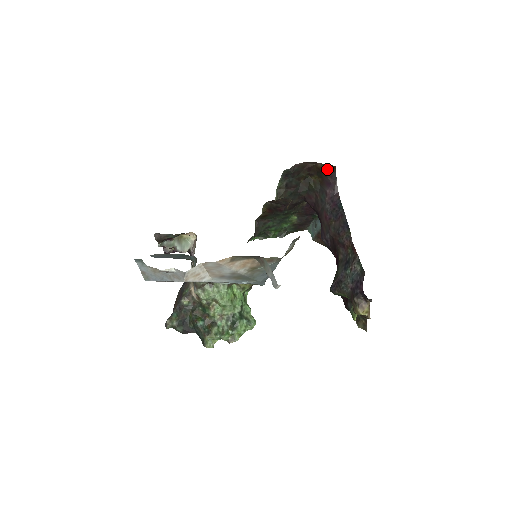
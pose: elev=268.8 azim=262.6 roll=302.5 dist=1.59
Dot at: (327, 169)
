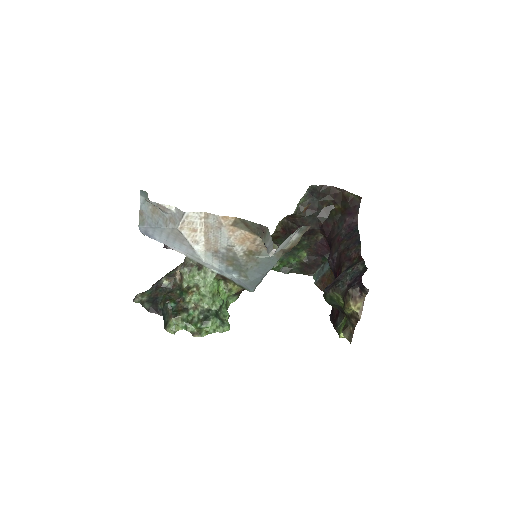
Dot at: (352, 199)
